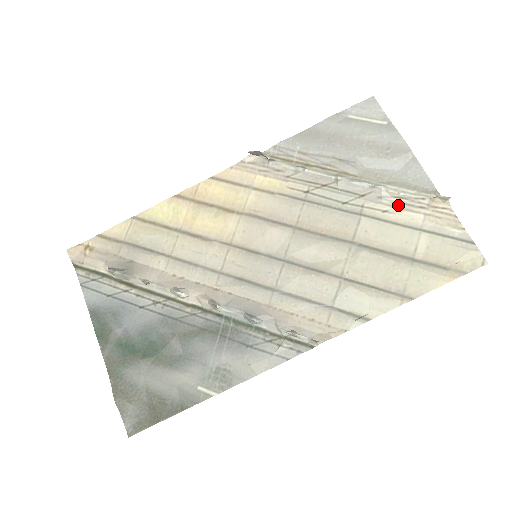
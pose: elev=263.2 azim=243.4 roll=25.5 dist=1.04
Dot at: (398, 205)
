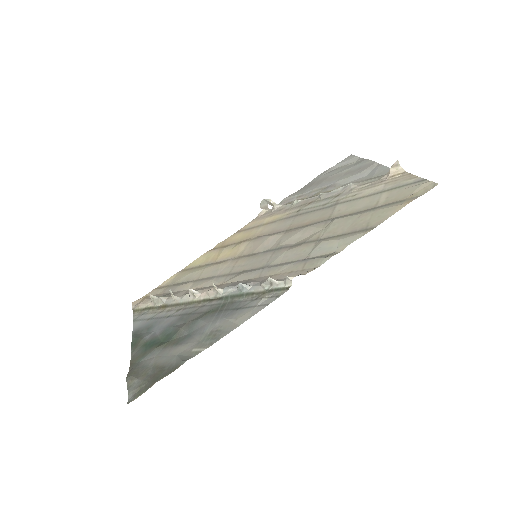
Dot at: (364, 188)
